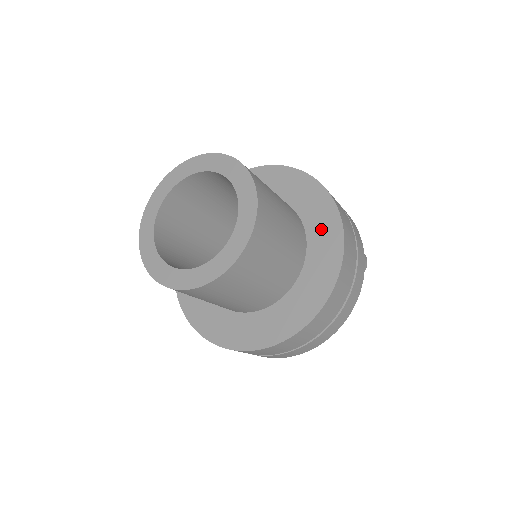
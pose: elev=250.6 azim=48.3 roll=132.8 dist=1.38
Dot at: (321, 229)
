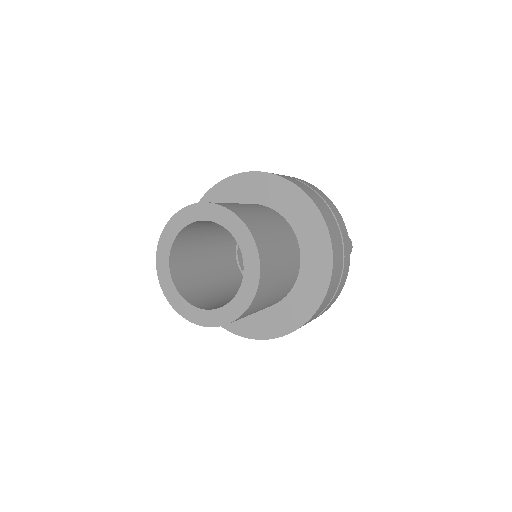
Dot at: (313, 244)
